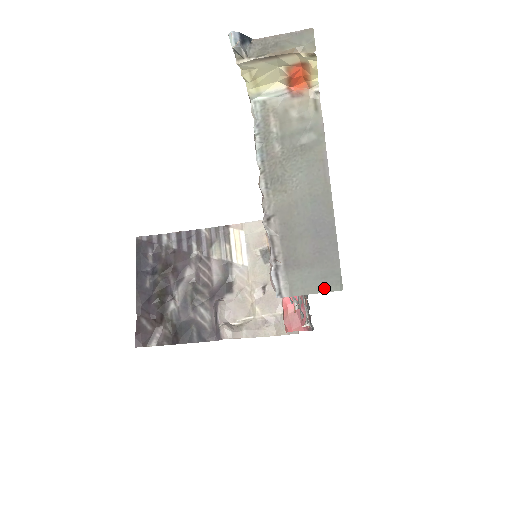
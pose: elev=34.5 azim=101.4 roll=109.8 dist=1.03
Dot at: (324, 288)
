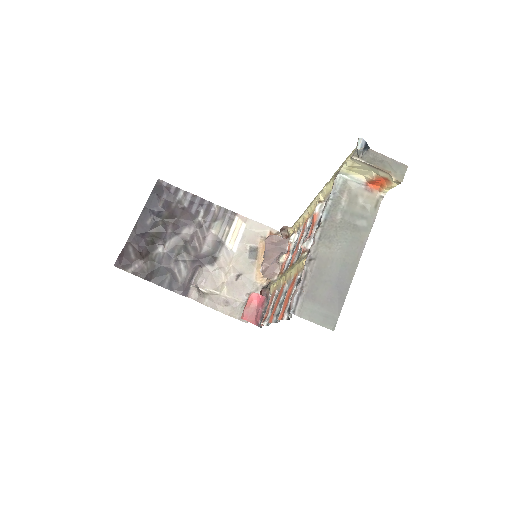
Dot at: (323, 323)
